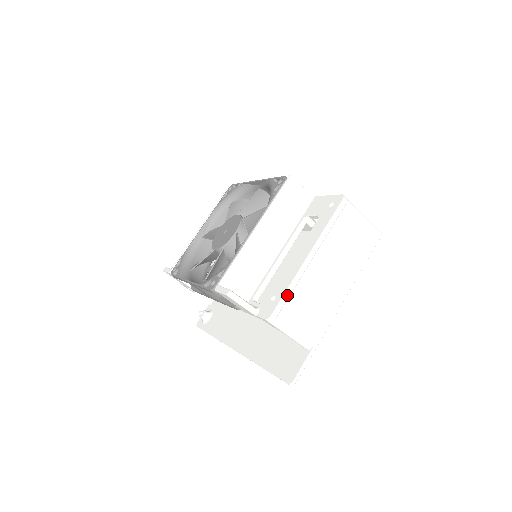
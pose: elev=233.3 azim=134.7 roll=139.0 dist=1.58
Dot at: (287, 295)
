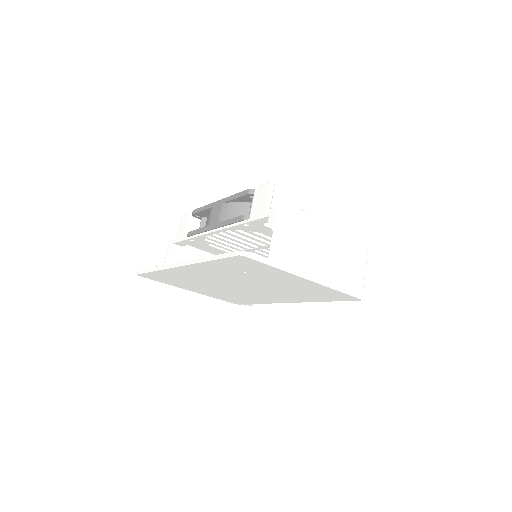
Dot at: (301, 220)
